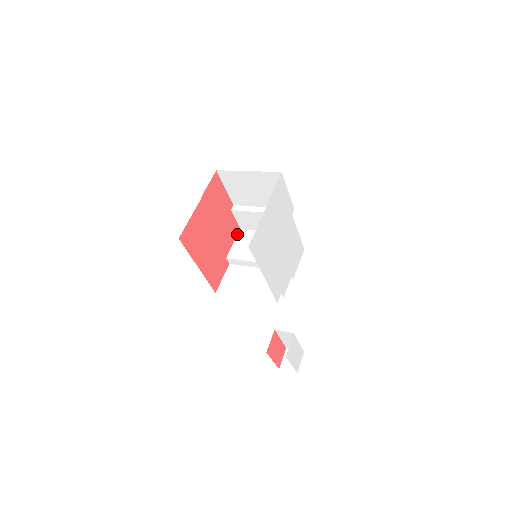
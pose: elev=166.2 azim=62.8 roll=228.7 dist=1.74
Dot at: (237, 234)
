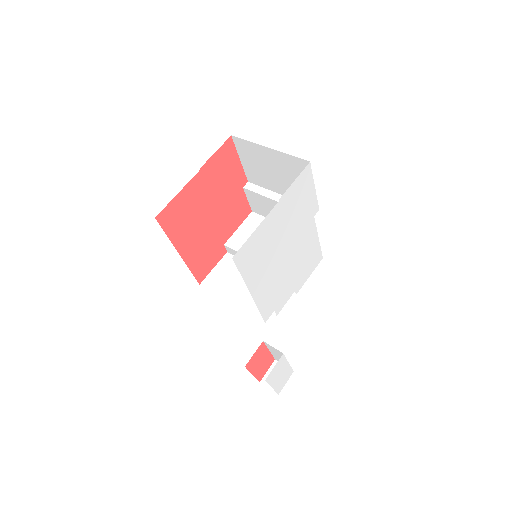
Dot at: (246, 217)
